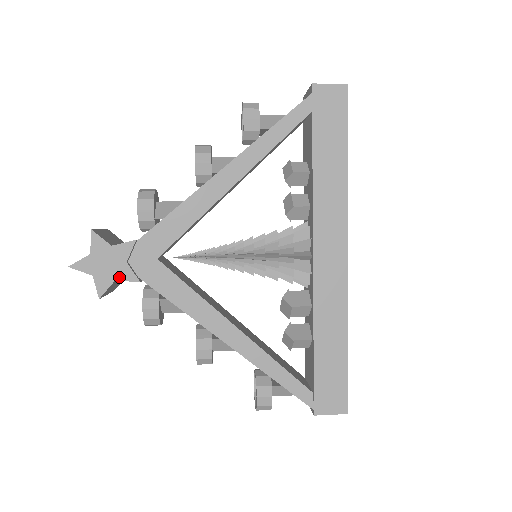
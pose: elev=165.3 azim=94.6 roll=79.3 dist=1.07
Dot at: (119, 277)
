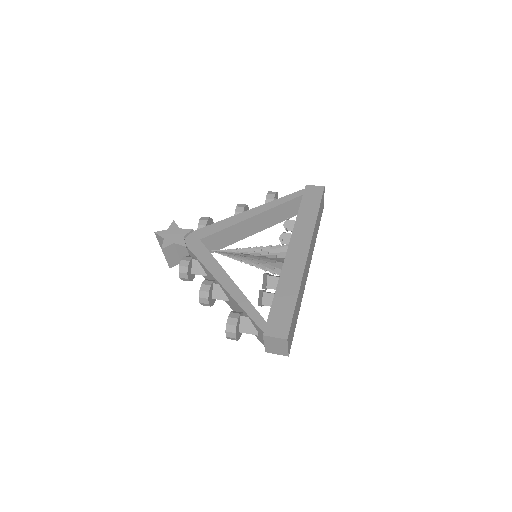
Dot at: (176, 242)
